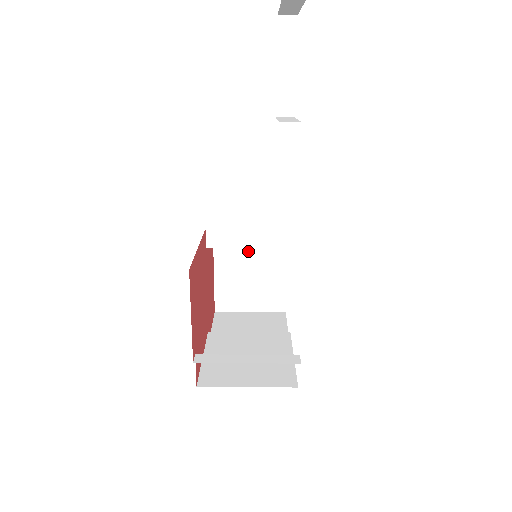
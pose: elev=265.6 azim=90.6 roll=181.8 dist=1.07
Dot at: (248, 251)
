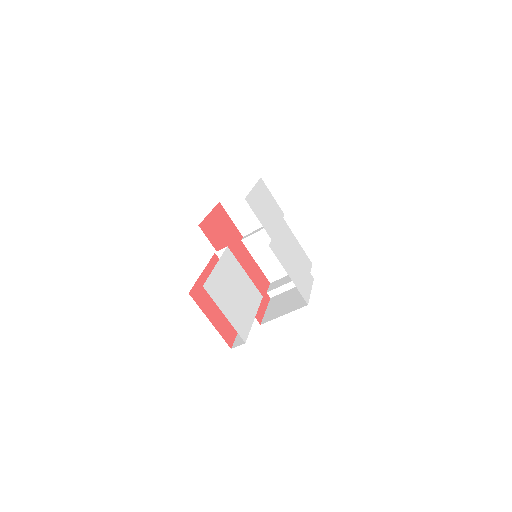
Dot at: occluded
